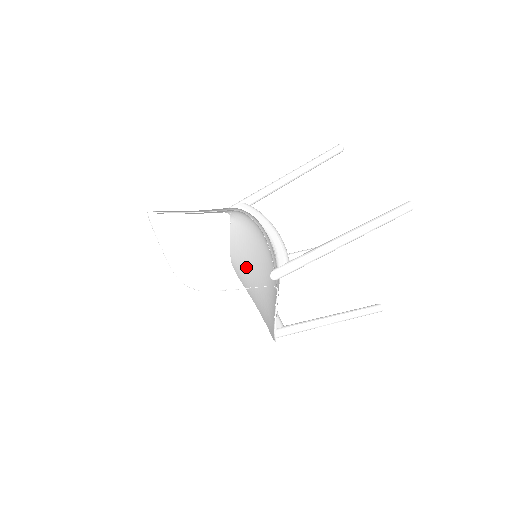
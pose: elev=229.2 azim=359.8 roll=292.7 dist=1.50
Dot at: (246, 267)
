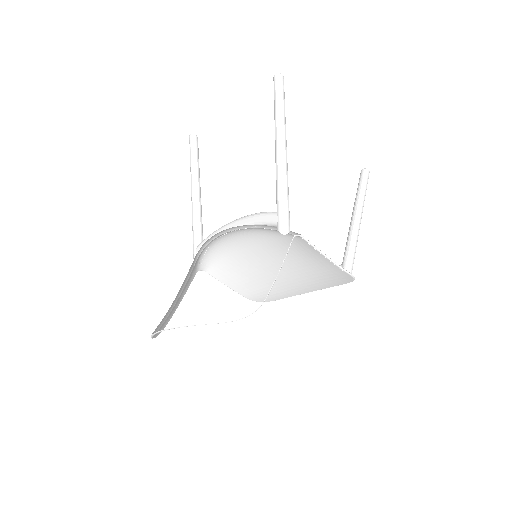
Dot at: (263, 281)
